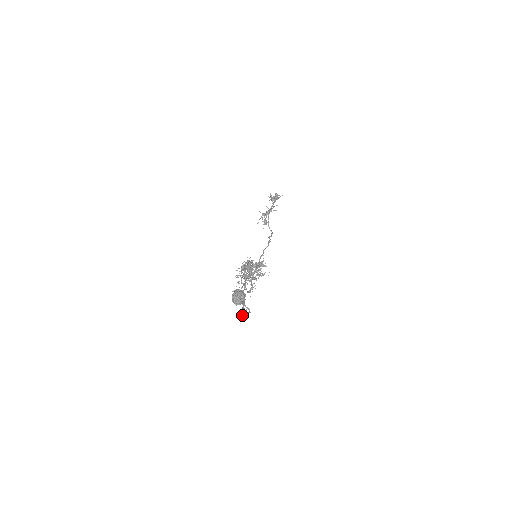
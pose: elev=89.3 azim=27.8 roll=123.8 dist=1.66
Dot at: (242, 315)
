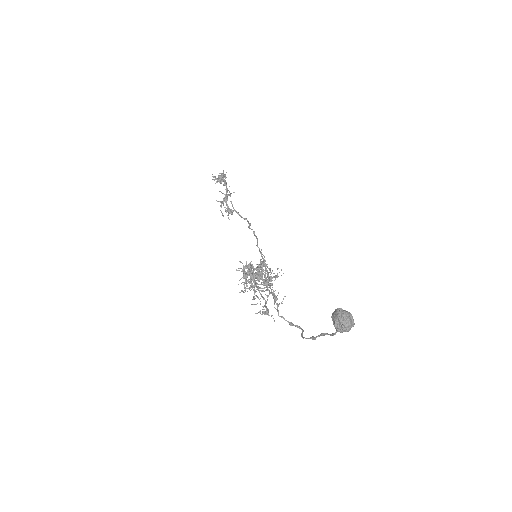
Dot at: (314, 339)
